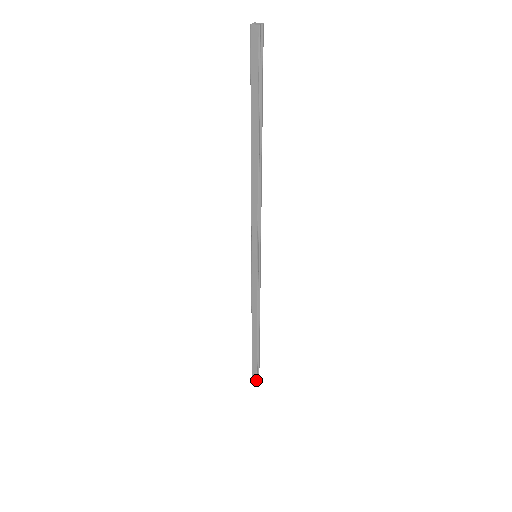
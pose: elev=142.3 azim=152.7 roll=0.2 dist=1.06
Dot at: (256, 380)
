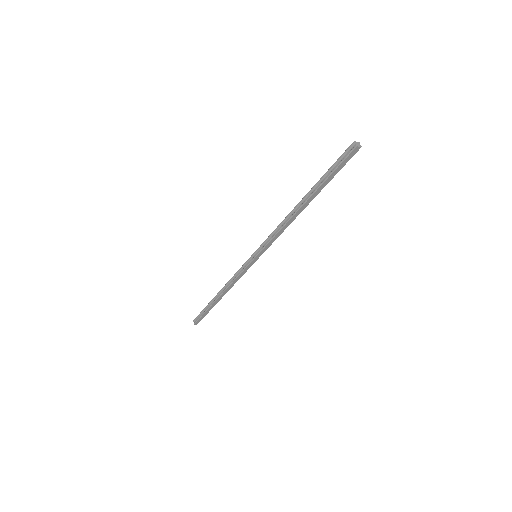
Dot at: occluded
